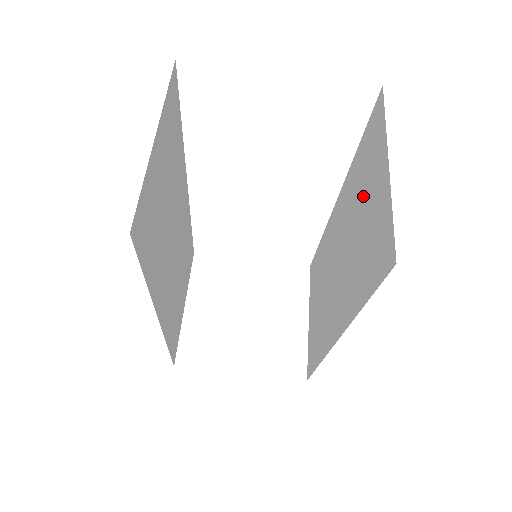
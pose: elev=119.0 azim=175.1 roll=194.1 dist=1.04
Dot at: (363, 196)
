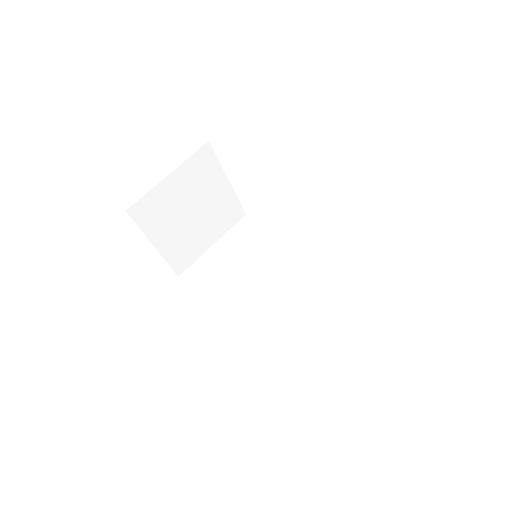
Dot at: (328, 315)
